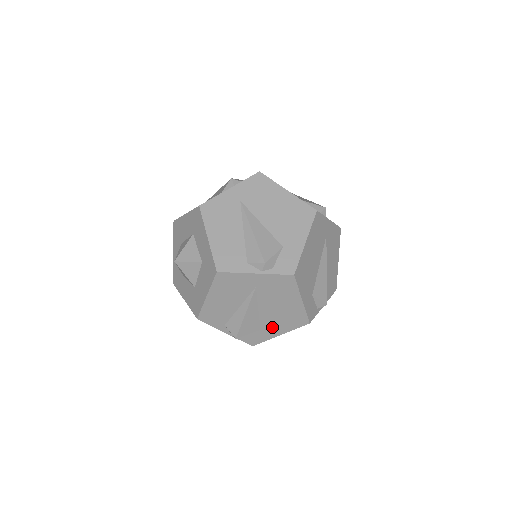
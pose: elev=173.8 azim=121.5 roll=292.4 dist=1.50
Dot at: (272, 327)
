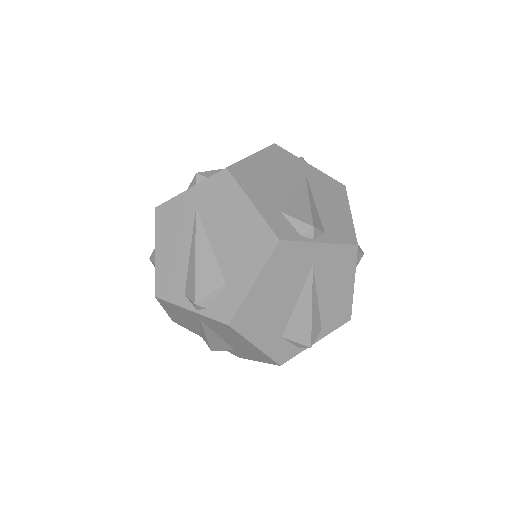
Dot at: (238, 272)
